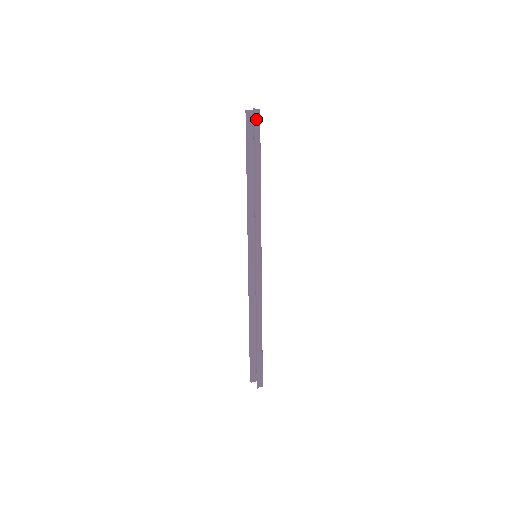
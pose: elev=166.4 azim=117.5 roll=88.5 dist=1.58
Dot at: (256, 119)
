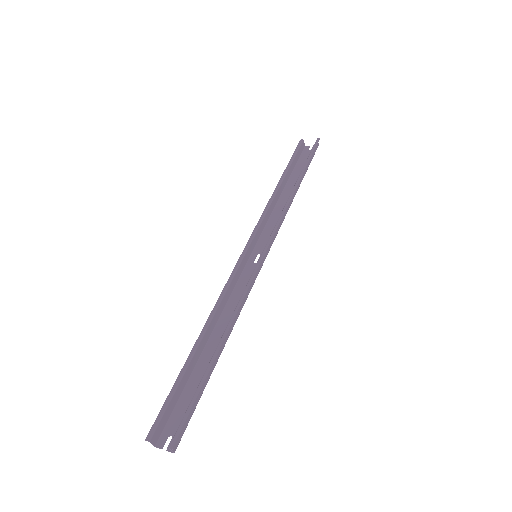
Dot at: (315, 147)
